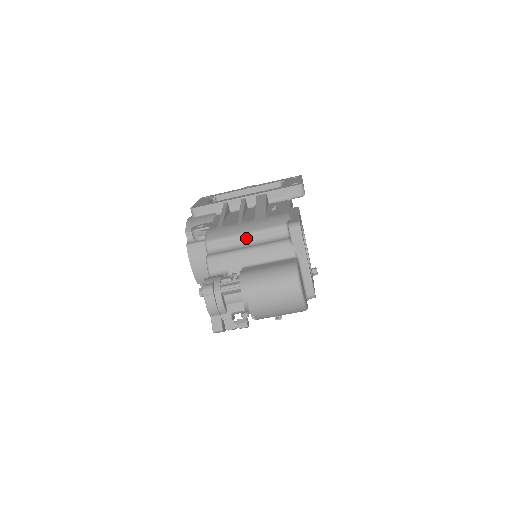
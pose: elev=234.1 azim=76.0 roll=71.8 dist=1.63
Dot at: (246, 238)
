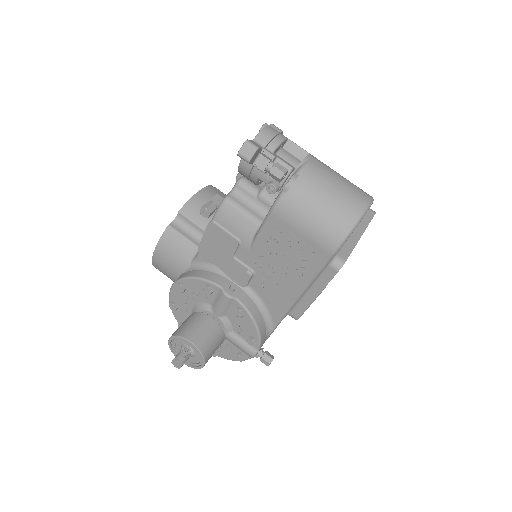
Dot at: occluded
